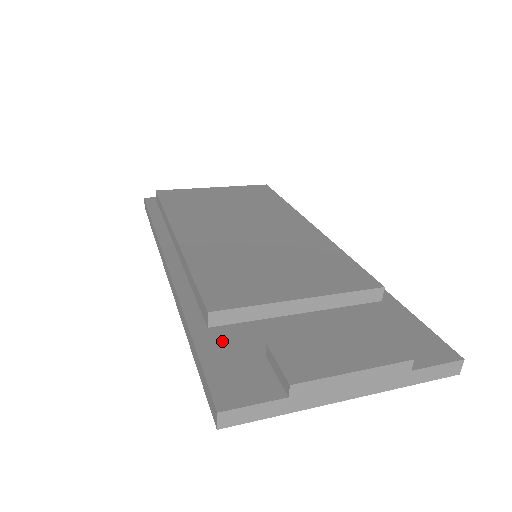
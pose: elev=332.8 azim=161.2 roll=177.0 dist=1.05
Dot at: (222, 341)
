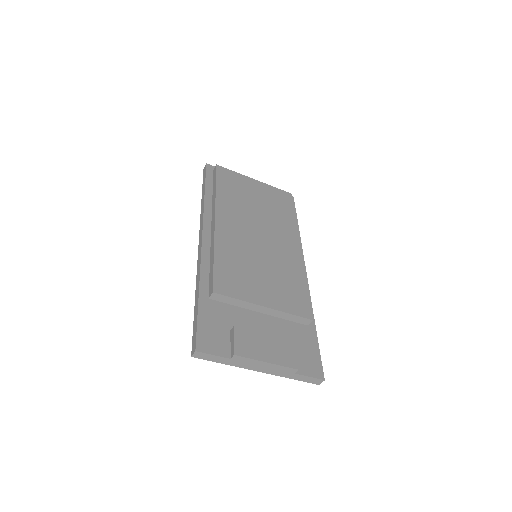
Dot at: (213, 311)
